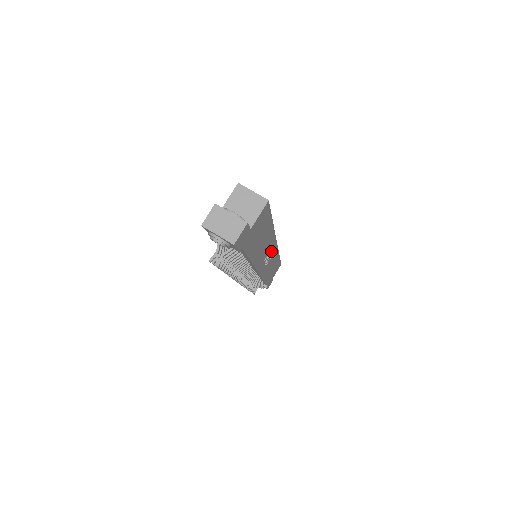
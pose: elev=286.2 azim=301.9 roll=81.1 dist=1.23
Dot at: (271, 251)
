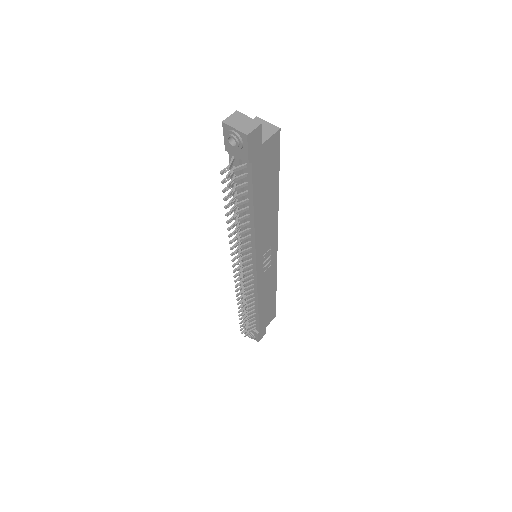
Dot at: (271, 251)
